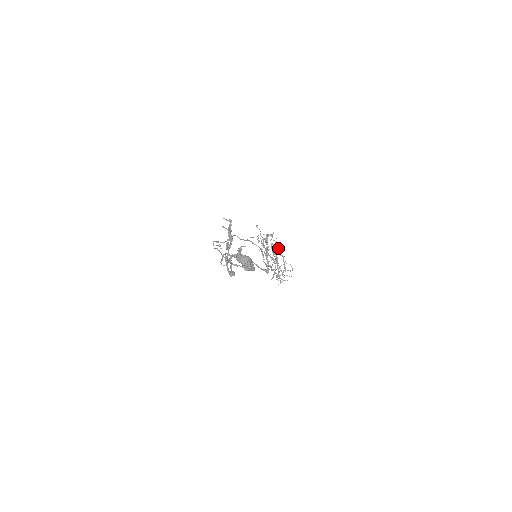
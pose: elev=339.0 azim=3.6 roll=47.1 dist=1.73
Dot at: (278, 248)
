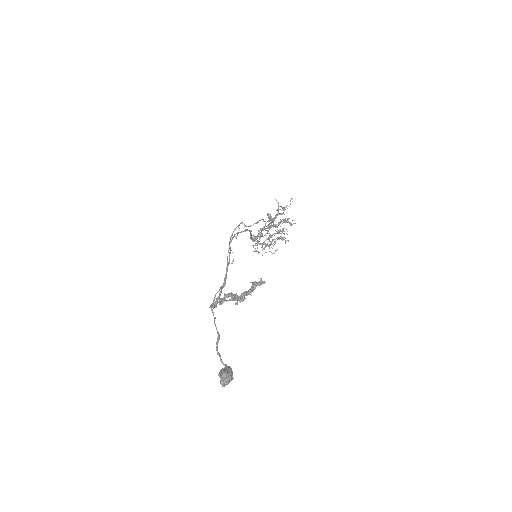
Dot at: (283, 239)
